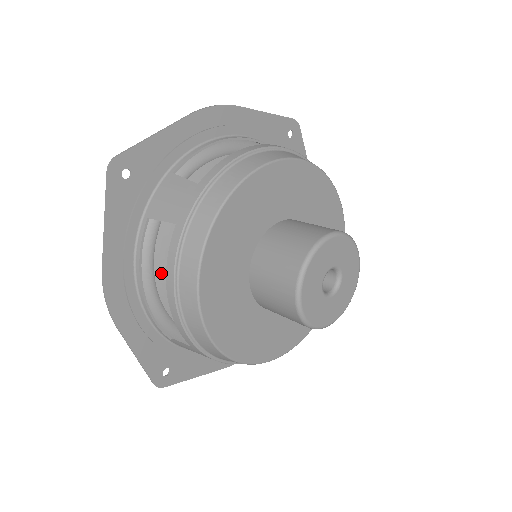
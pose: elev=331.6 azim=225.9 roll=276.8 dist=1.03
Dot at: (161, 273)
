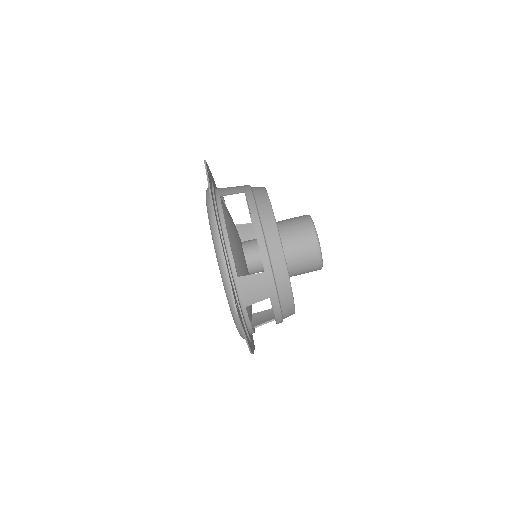
Dot at: (228, 230)
